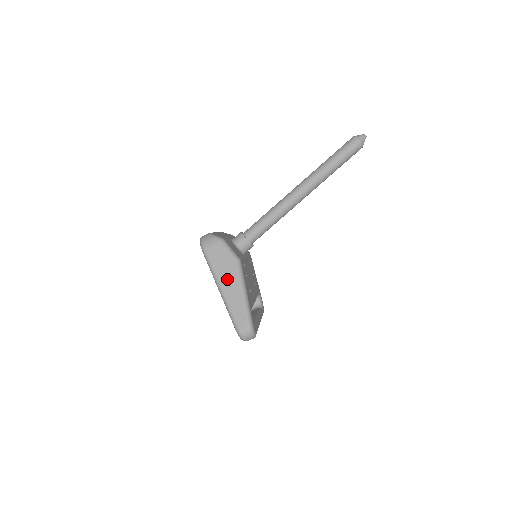
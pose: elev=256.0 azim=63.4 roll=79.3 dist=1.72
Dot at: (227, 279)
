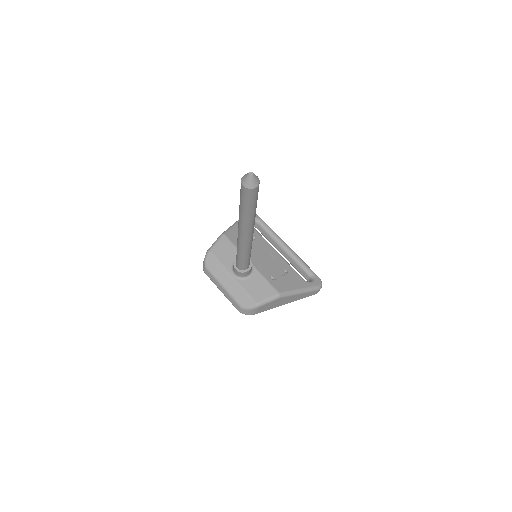
Dot at: (285, 302)
